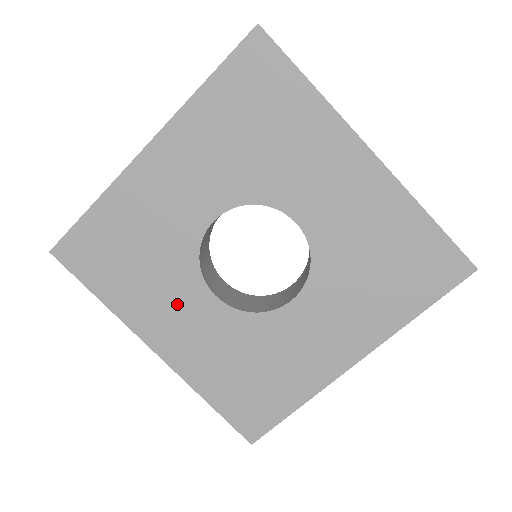
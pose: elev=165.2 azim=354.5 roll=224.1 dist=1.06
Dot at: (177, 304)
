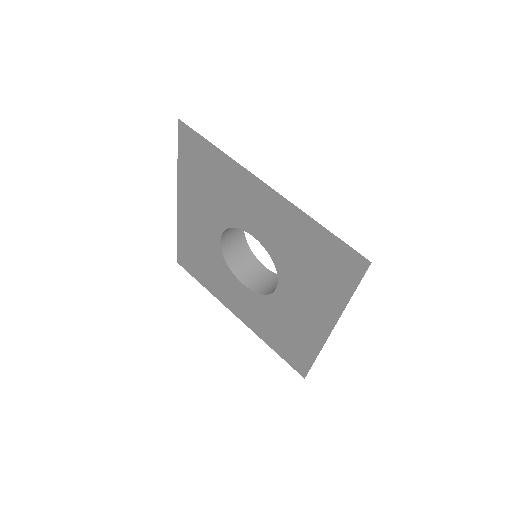
Dot at: (204, 215)
